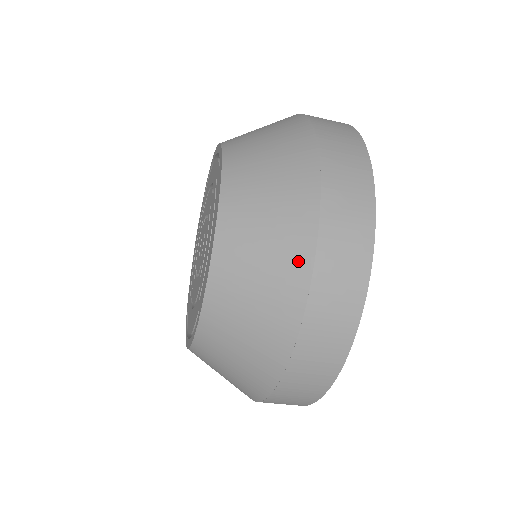
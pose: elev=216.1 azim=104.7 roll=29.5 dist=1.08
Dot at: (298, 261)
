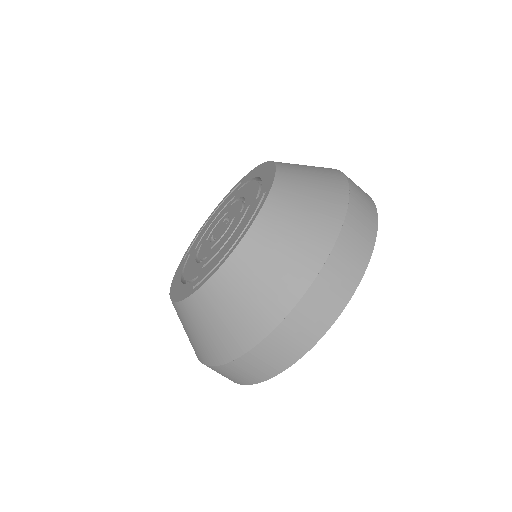
Dot at: (330, 169)
